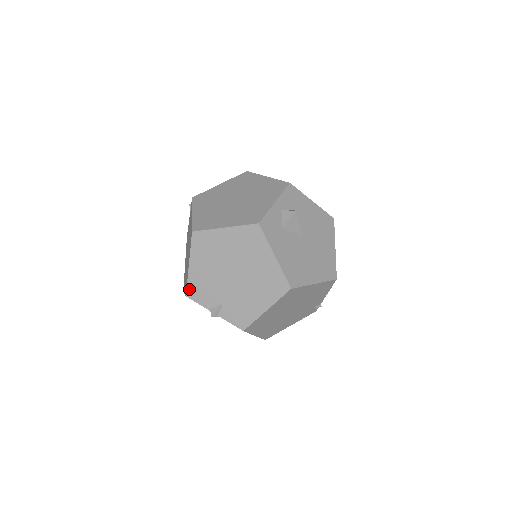
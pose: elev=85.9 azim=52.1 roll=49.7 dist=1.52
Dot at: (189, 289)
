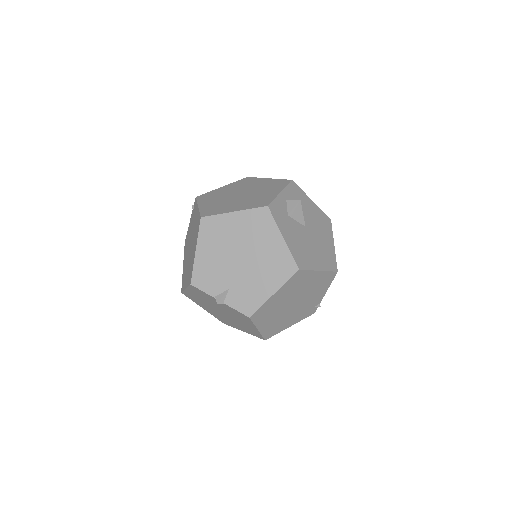
Dot at: (194, 276)
